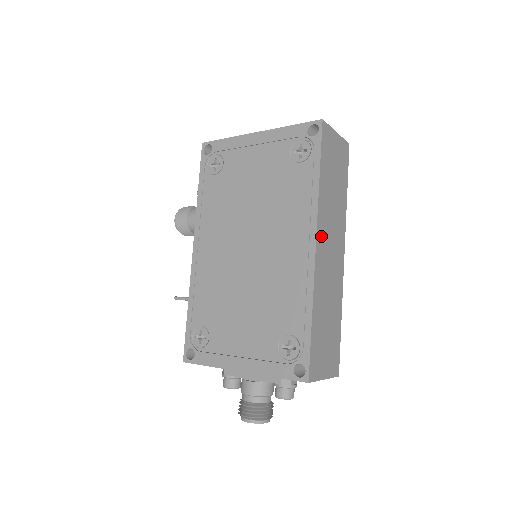
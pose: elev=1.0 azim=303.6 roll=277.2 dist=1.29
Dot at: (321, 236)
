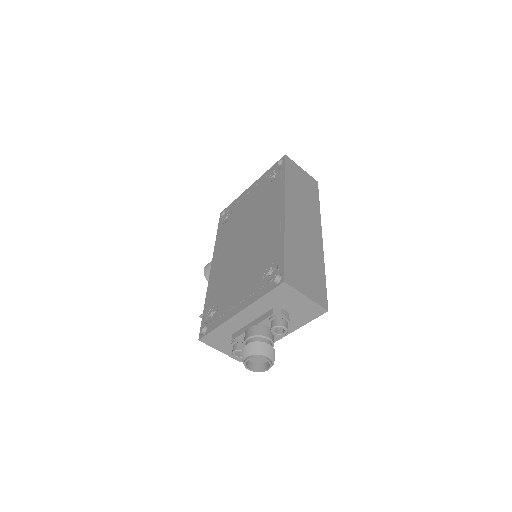
Dot at: (291, 207)
